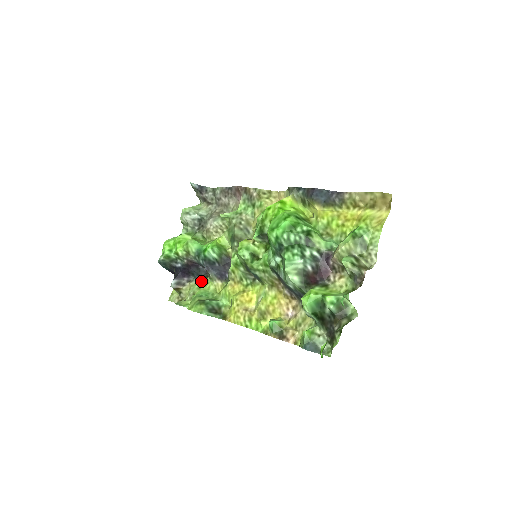
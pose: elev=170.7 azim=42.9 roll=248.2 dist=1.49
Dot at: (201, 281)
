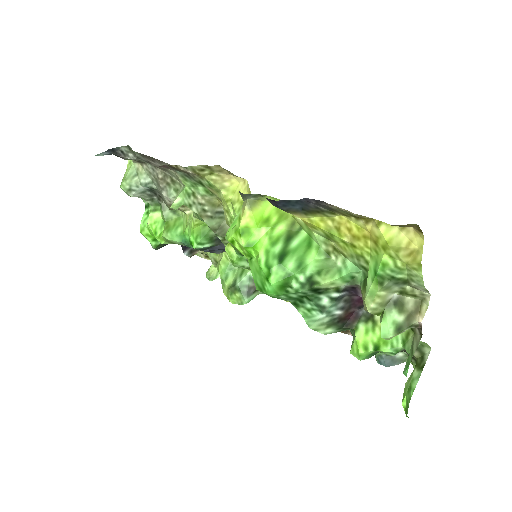
Dot at: occluded
